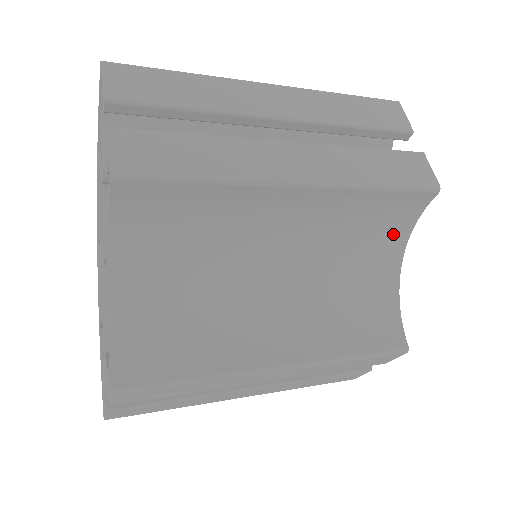
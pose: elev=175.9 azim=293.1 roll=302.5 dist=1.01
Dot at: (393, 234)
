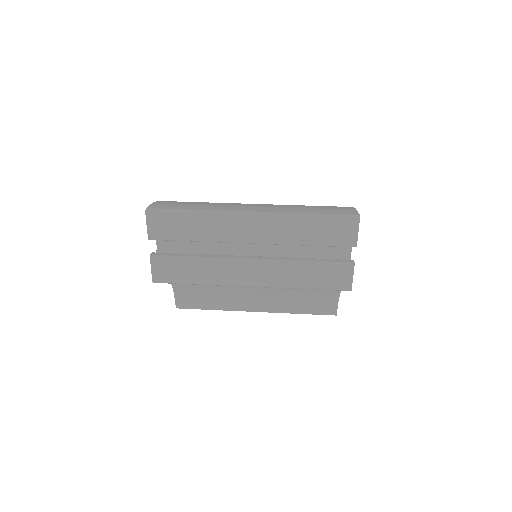
Dot at: occluded
